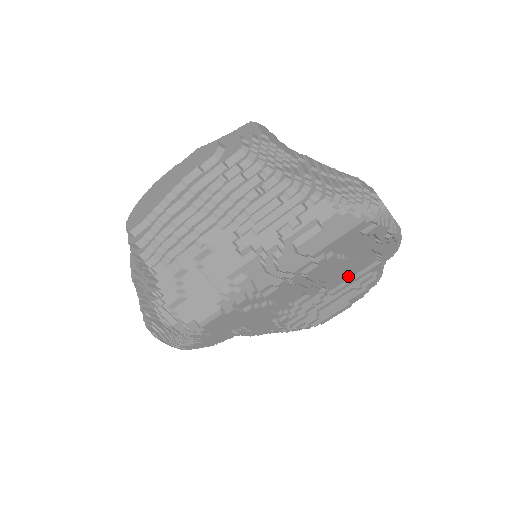
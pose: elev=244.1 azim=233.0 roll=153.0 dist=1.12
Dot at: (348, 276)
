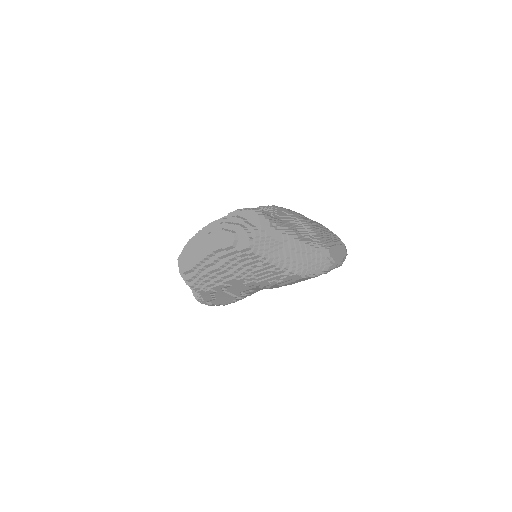
Dot at: occluded
